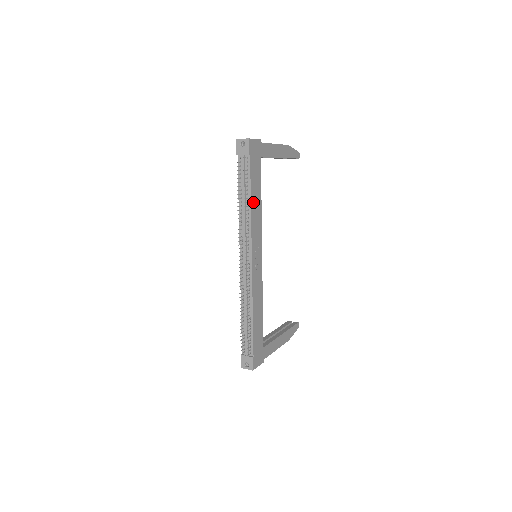
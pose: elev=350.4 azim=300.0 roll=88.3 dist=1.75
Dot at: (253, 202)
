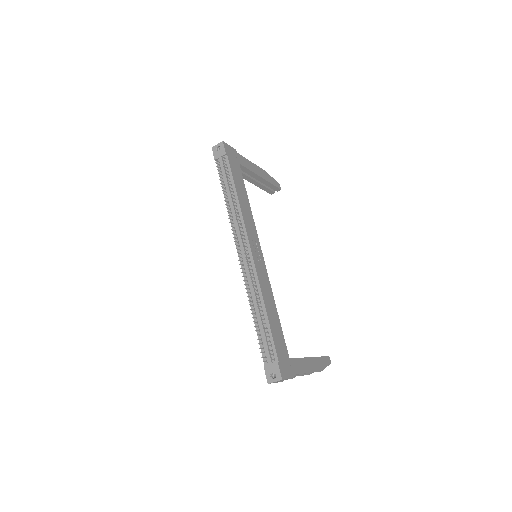
Dot at: (239, 196)
